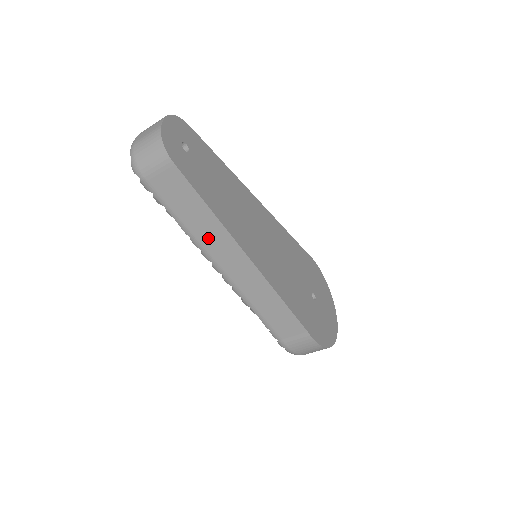
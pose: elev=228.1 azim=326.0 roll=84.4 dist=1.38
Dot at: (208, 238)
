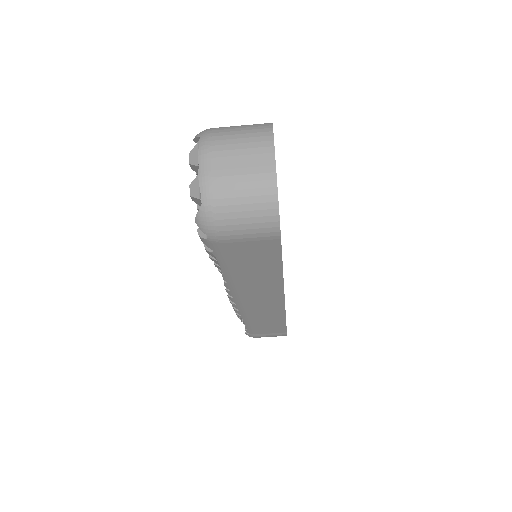
Dot at: (252, 286)
